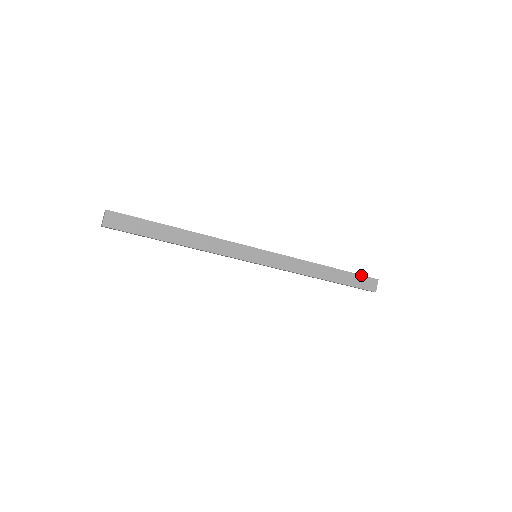
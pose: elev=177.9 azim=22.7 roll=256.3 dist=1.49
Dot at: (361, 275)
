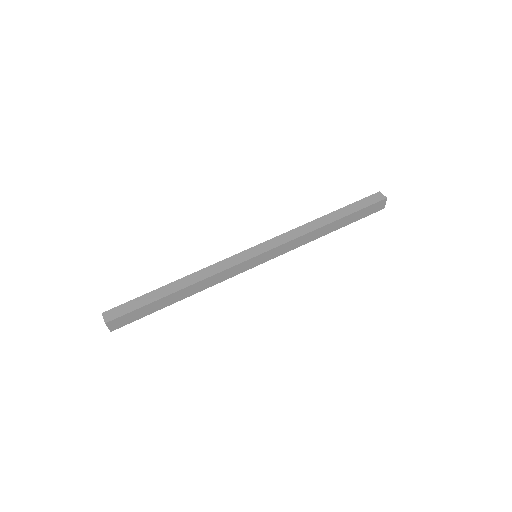
Dot at: (367, 207)
